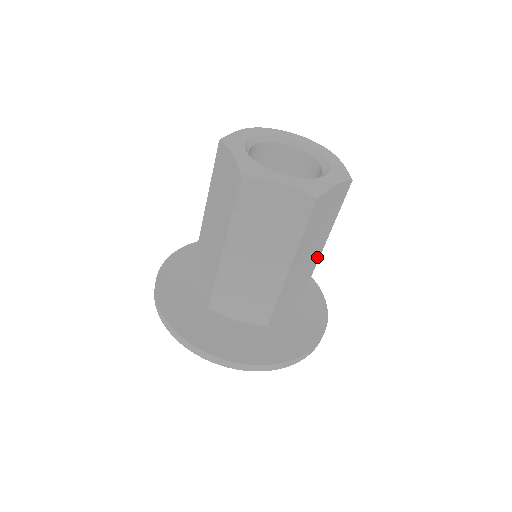
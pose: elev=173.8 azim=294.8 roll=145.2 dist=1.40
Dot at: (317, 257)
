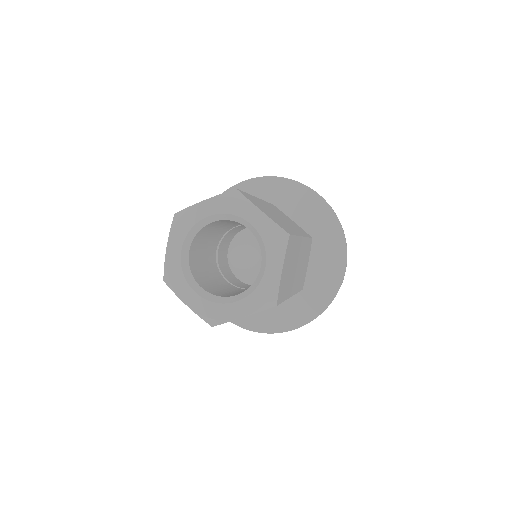
Dot at: occluded
